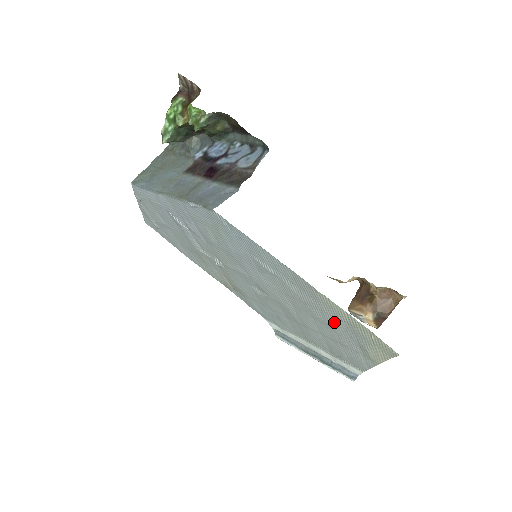
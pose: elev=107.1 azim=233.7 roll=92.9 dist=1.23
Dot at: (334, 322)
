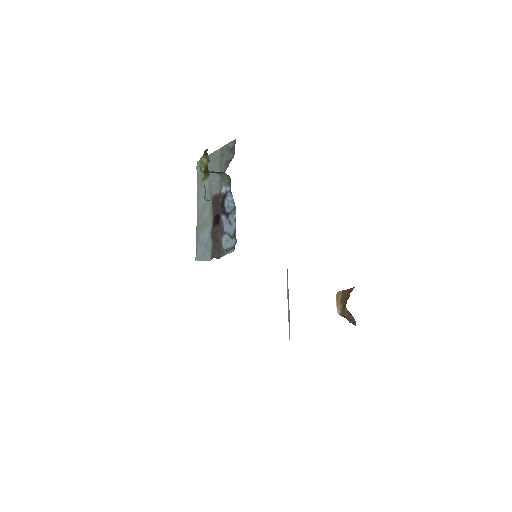
Dot at: occluded
